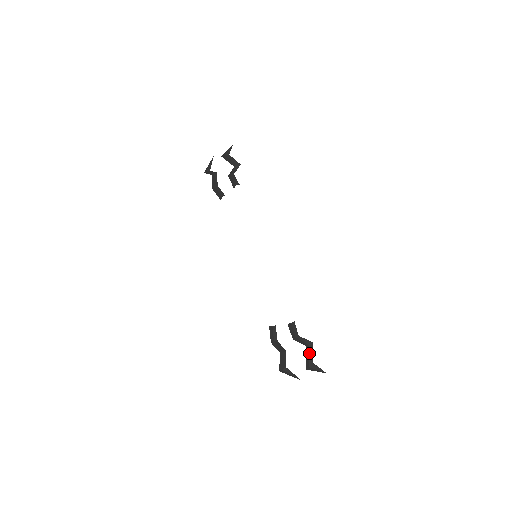
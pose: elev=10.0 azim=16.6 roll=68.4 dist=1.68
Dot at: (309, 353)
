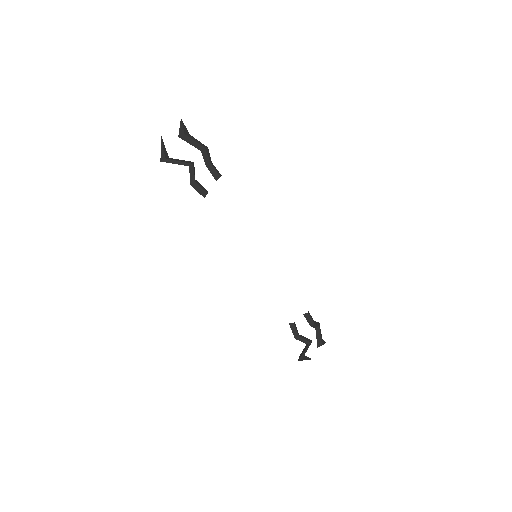
Dot at: (320, 333)
